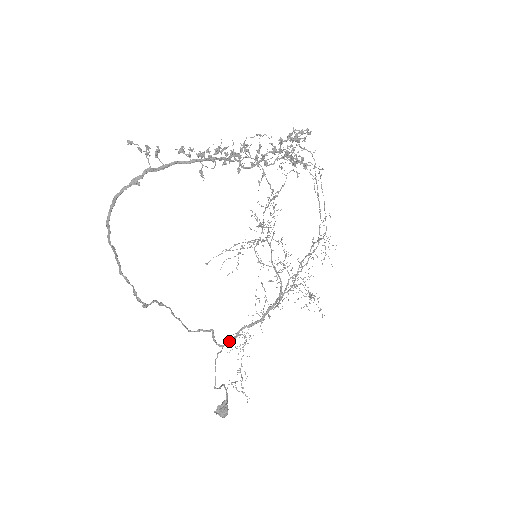
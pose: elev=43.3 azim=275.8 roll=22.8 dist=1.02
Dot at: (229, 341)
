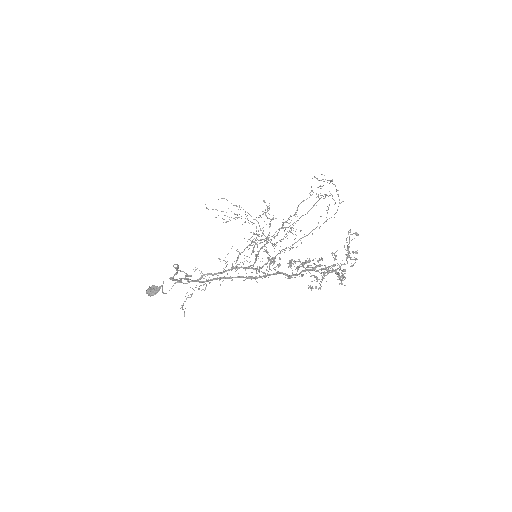
Dot at: occluded
